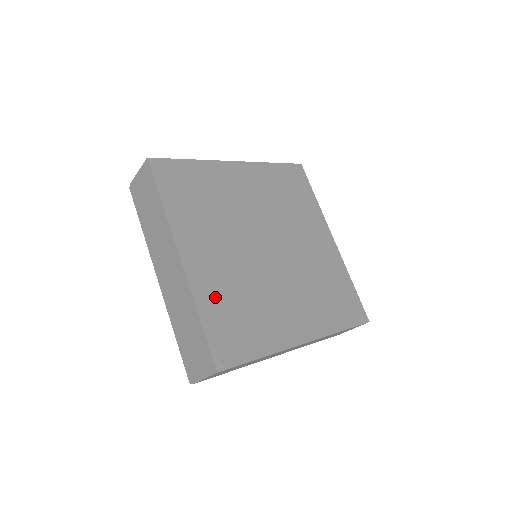
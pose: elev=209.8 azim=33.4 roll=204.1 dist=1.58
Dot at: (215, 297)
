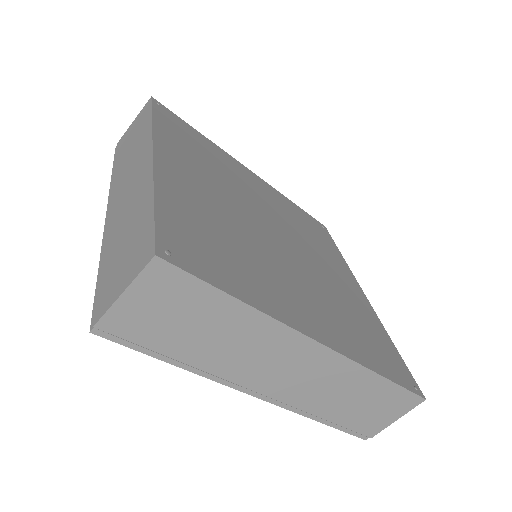
Dot at: (187, 205)
